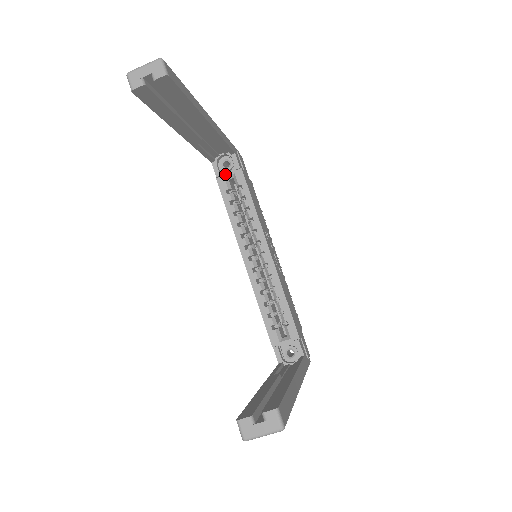
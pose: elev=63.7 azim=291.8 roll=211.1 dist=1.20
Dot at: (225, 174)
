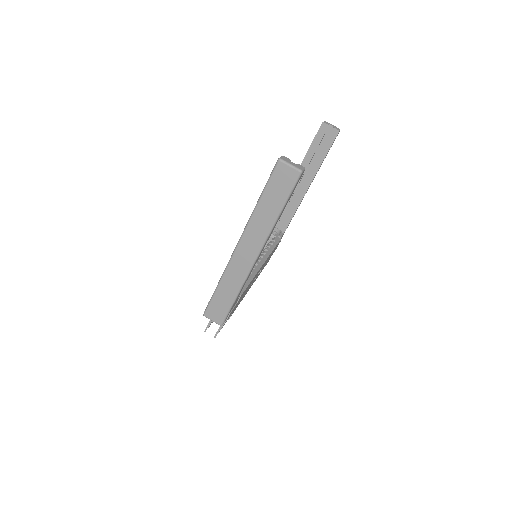
Dot at: occluded
